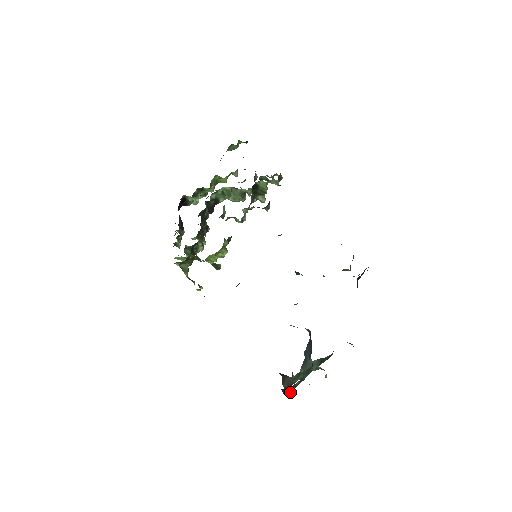
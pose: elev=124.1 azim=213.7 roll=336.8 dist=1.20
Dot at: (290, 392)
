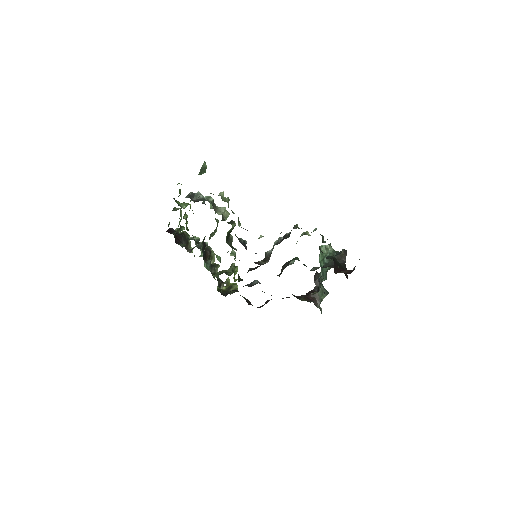
Dot at: occluded
